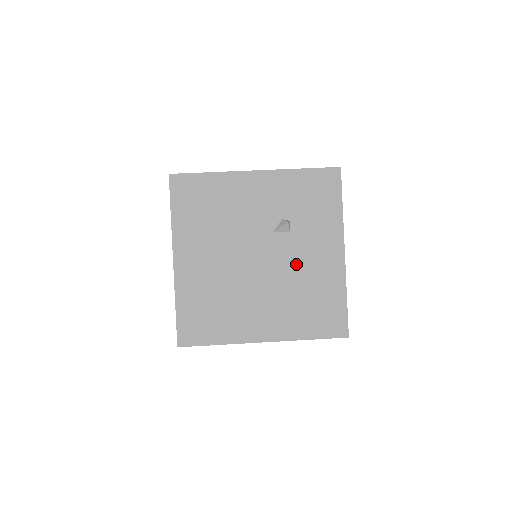
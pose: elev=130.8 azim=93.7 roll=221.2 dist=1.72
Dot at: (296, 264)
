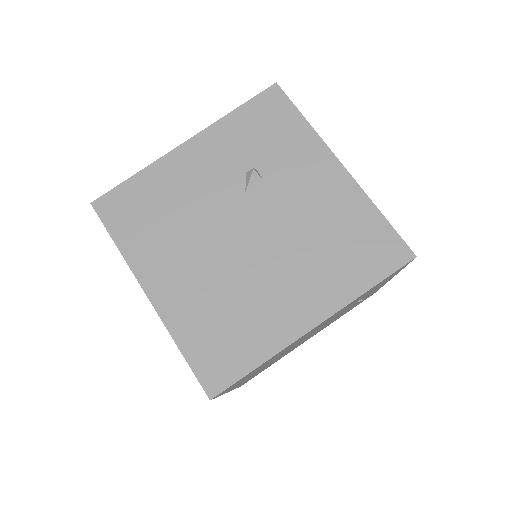
Dot at: (294, 211)
